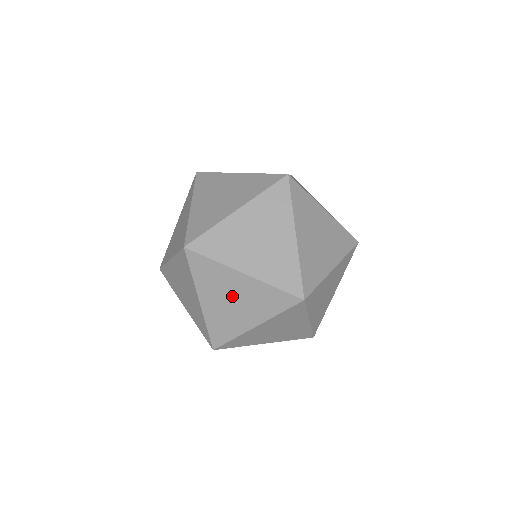
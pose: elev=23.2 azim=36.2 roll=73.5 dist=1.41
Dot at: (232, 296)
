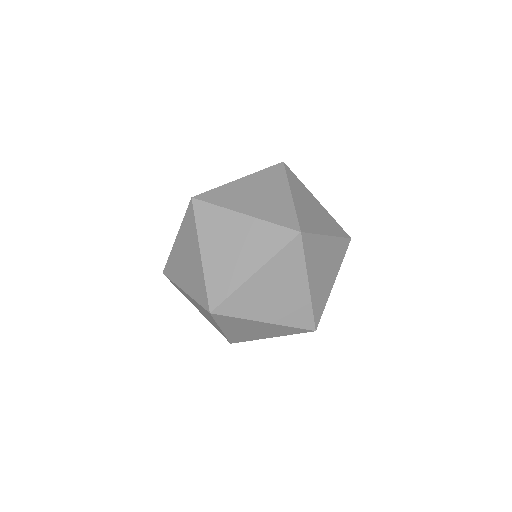
Dot at: (232, 241)
